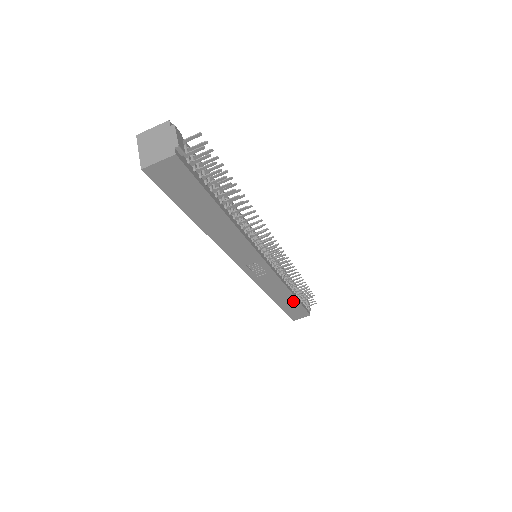
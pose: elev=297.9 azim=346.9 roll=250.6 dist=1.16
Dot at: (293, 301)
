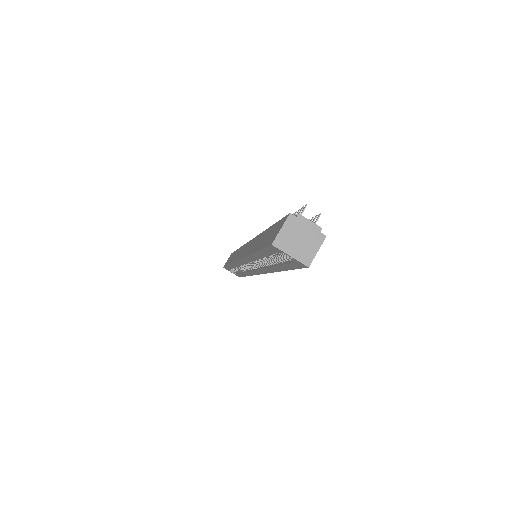
Dot at: occluded
